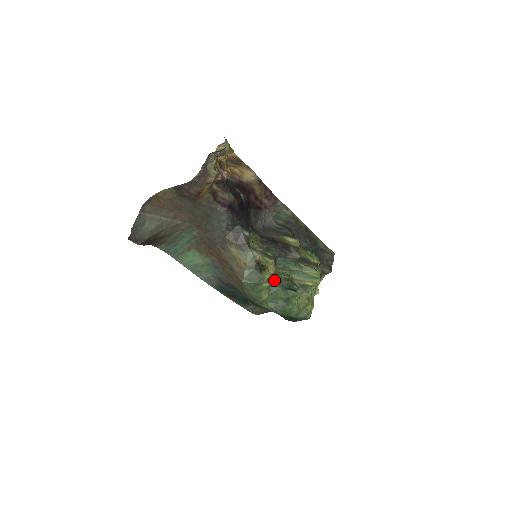
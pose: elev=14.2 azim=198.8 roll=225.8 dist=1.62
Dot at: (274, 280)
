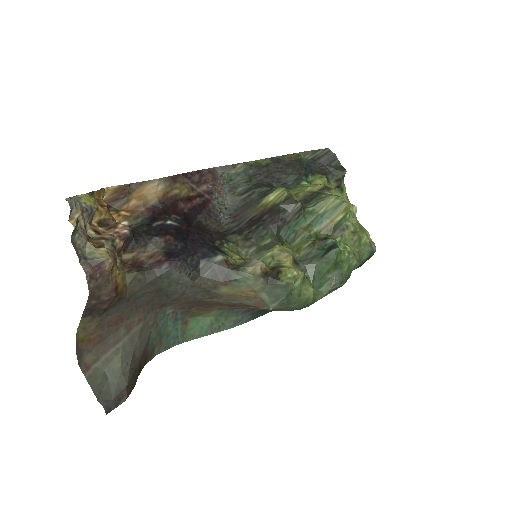
Dot at: (301, 262)
